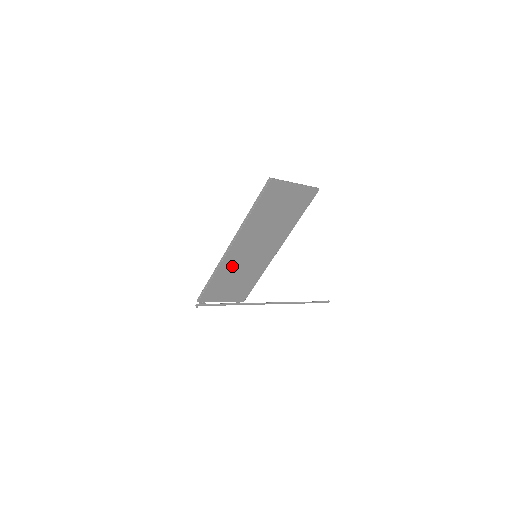
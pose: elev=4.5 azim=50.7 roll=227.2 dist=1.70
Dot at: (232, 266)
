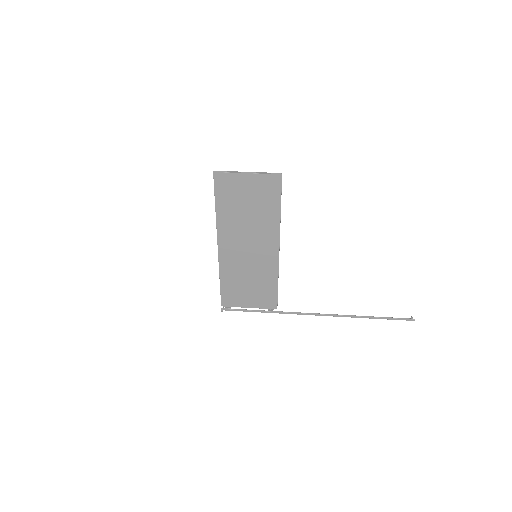
Dot at: (234, 267)
